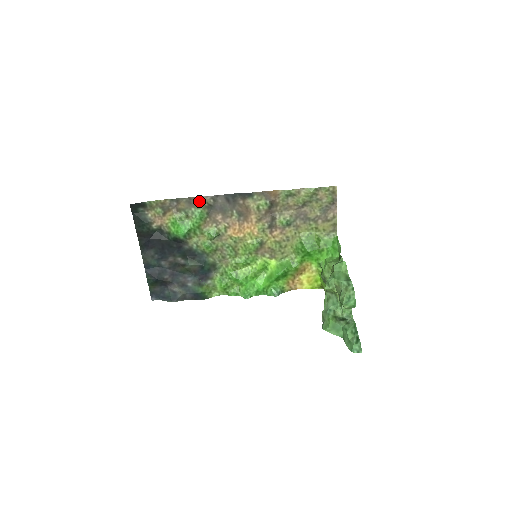
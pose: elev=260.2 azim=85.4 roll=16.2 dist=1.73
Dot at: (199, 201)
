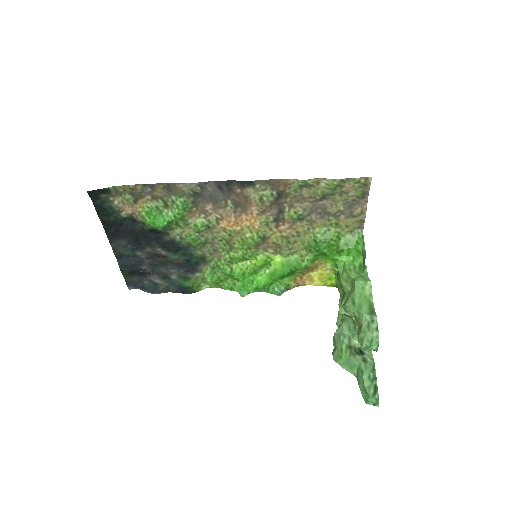
Dot at: (181, 188)
